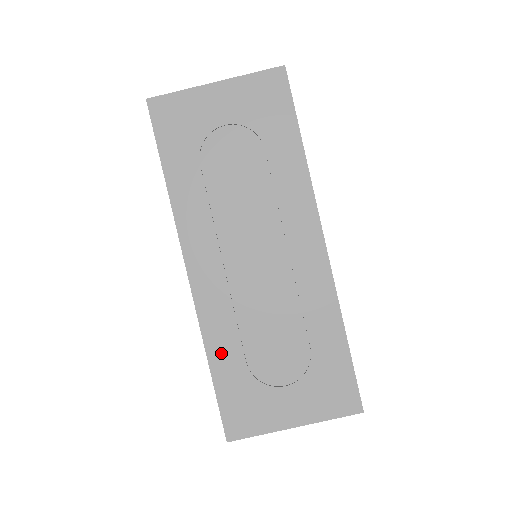
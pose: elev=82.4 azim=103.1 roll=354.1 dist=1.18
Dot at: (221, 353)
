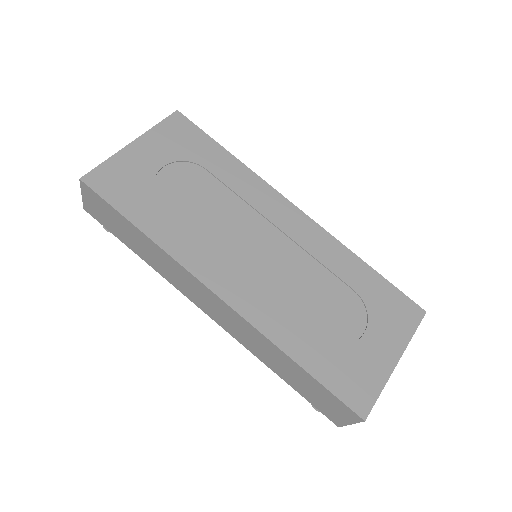
Dot at: (297, 344)
